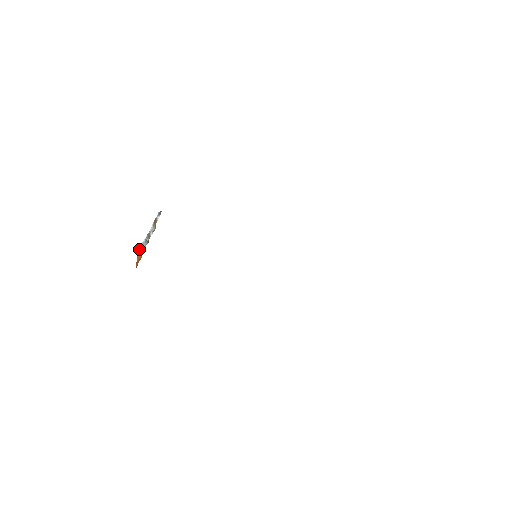
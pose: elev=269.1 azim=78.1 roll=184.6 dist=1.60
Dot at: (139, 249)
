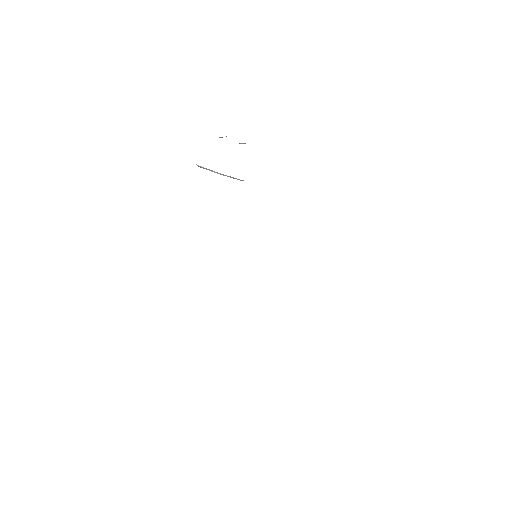
Dot at: occluded
